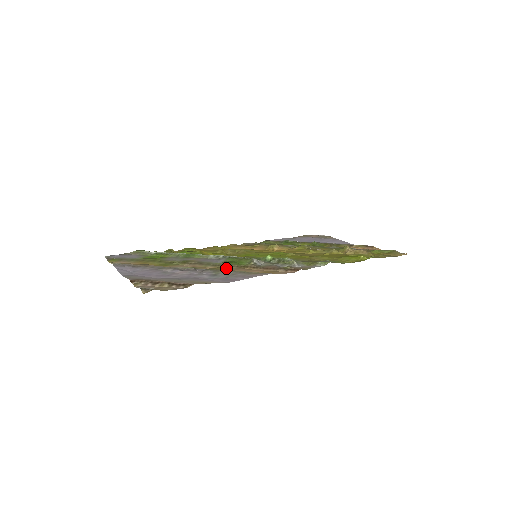
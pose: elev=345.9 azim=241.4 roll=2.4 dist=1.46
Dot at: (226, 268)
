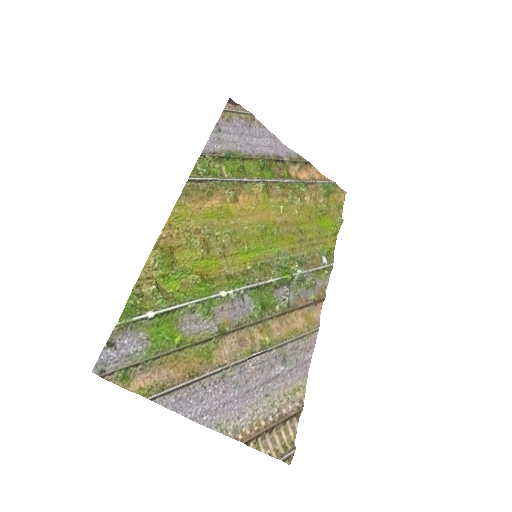
Dot at: (270, 325)
